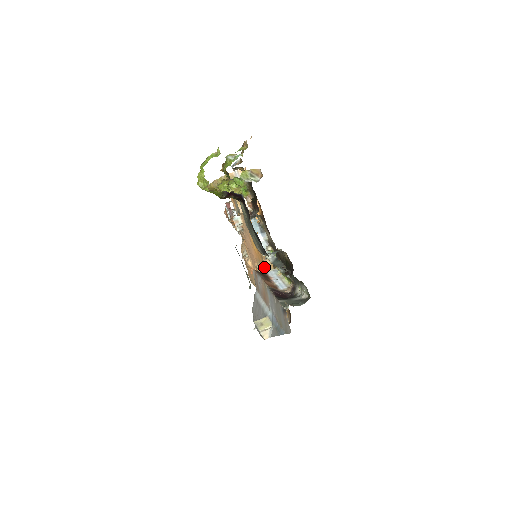
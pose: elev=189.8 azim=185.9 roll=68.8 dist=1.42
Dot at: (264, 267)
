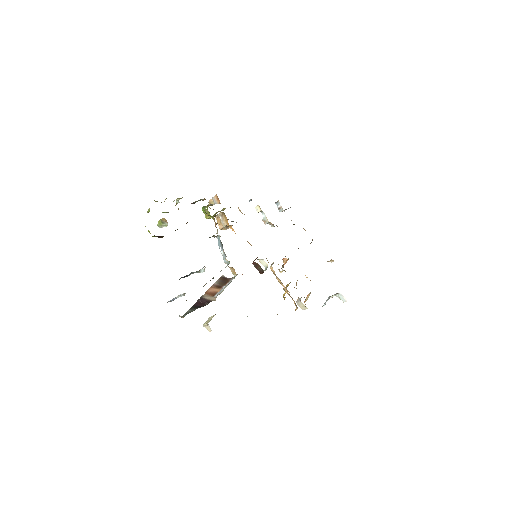
Dot at: occluded
